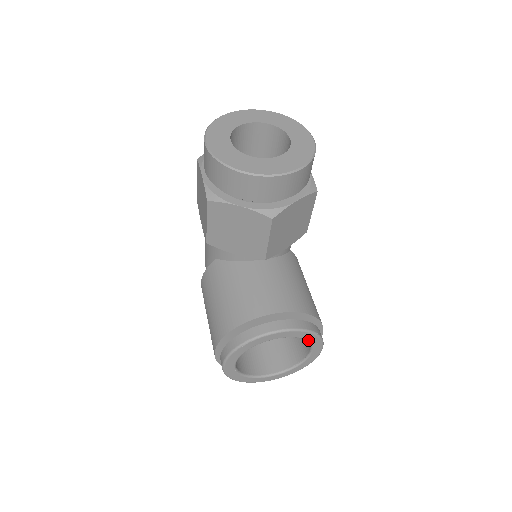
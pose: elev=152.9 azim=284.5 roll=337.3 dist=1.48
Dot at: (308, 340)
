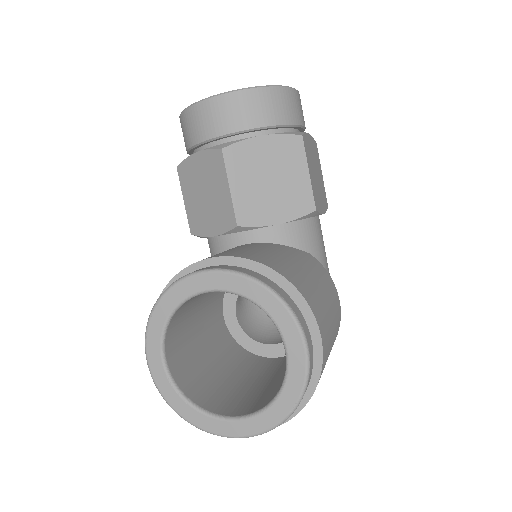
Dot at: (262, 306)
